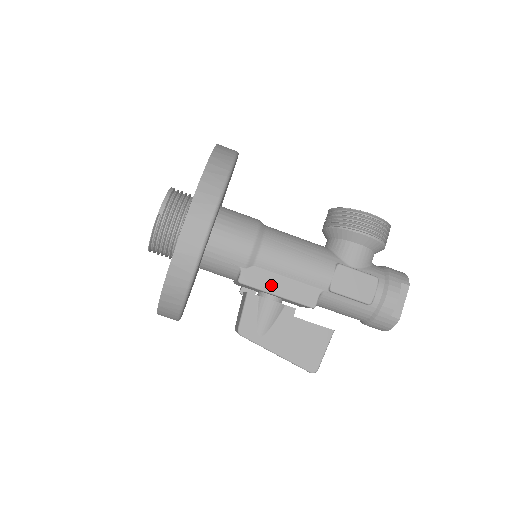
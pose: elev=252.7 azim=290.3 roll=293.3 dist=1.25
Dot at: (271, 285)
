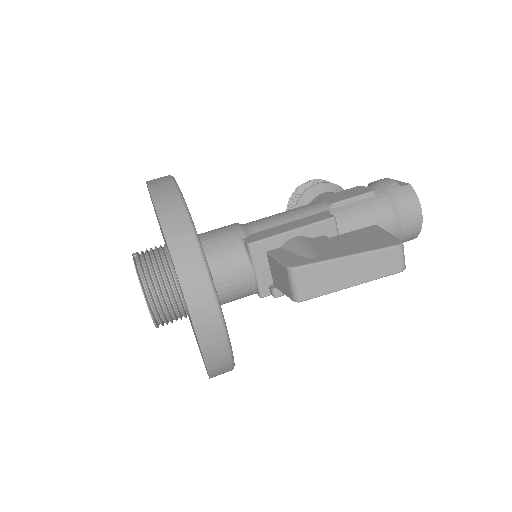
Dot at: (280, 230)
